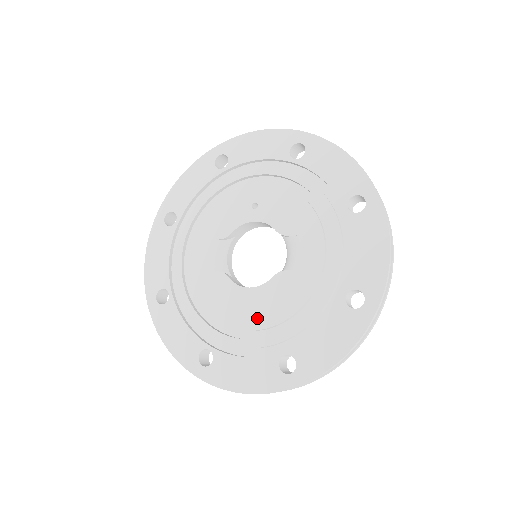
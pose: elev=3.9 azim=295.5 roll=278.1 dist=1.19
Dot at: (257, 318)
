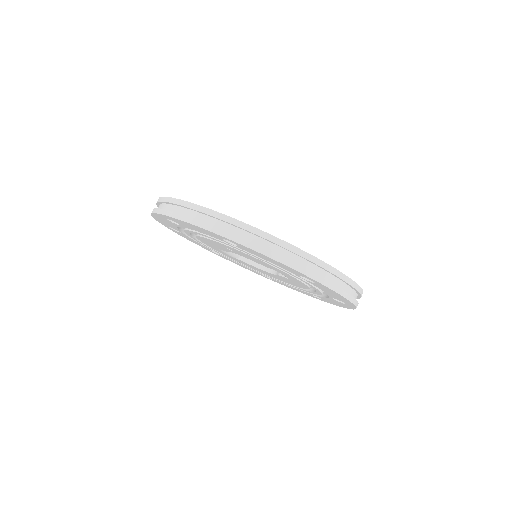
Dot at: occluded
